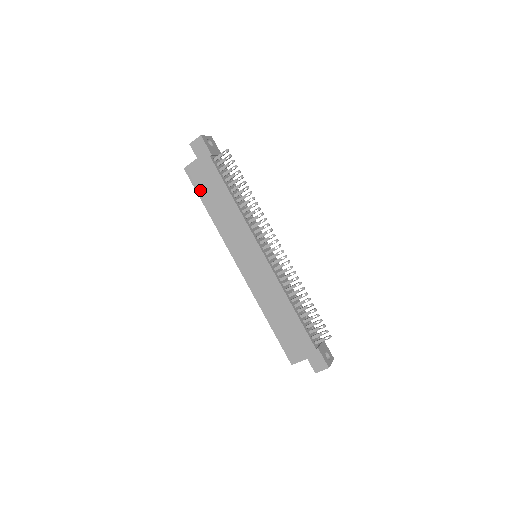
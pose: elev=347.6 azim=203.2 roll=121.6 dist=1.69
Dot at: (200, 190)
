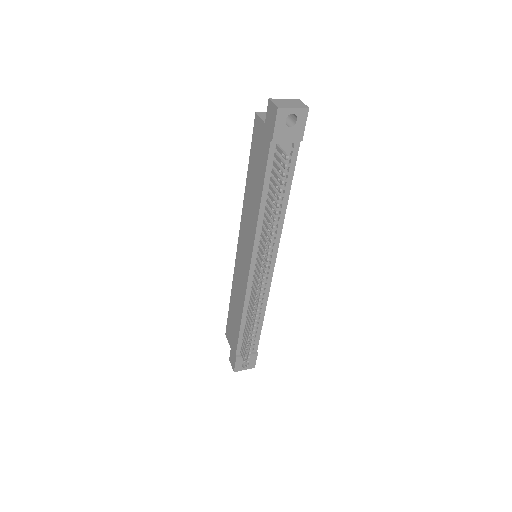
Dot at: (252, 152)
